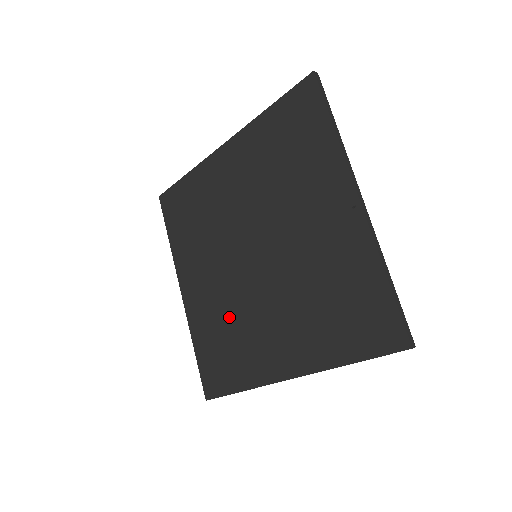
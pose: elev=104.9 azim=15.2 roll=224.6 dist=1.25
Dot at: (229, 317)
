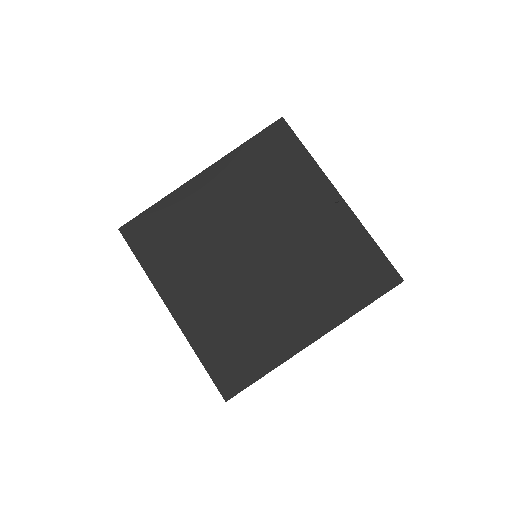
Dot at: (239, 314)
